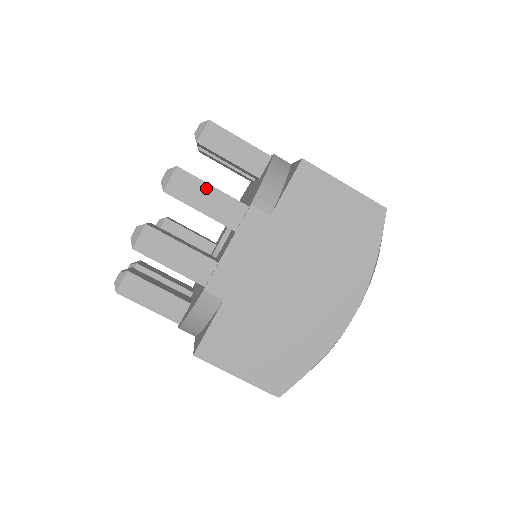
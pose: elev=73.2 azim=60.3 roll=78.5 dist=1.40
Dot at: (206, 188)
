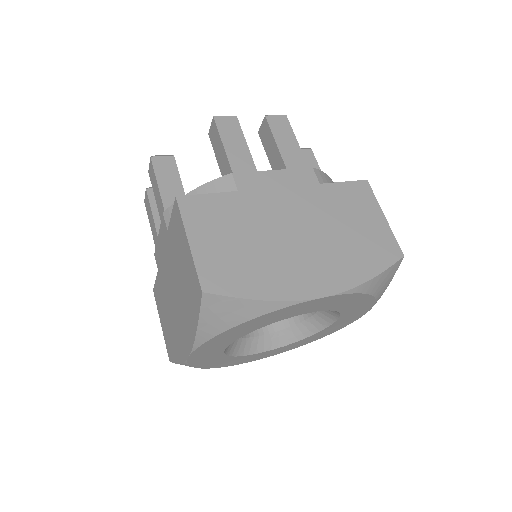
Dot at: (292, 138)
